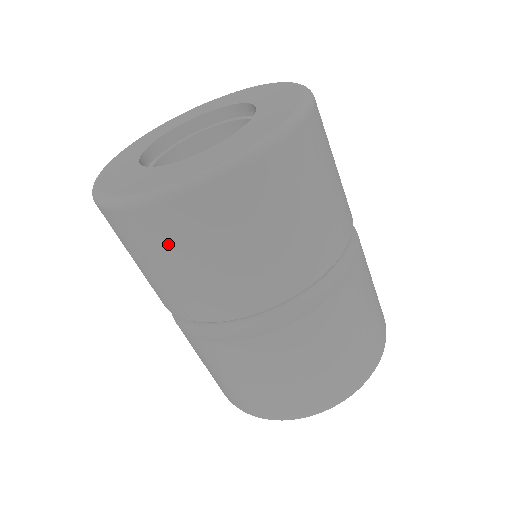
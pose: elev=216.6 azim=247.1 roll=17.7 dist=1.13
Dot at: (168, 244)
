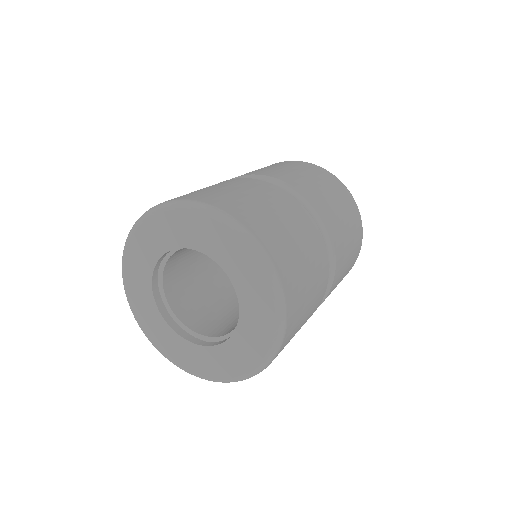
Dot at: occluded
